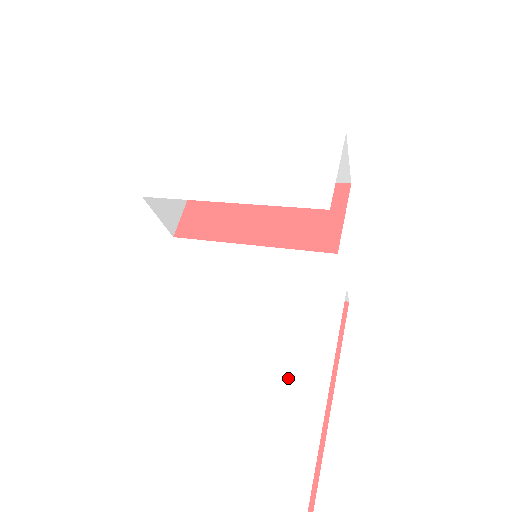
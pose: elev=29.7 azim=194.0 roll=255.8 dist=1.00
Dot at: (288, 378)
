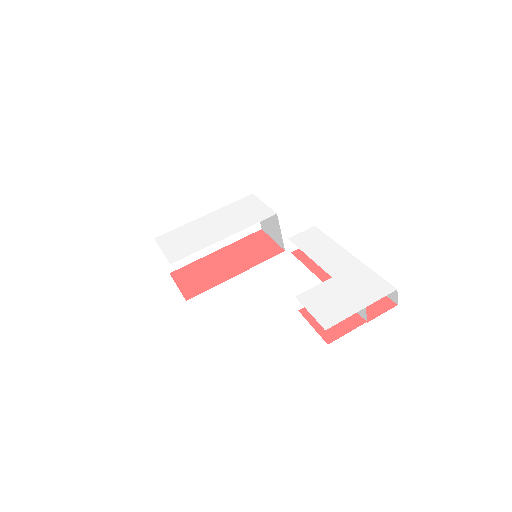
Dot at: (327, 258)
